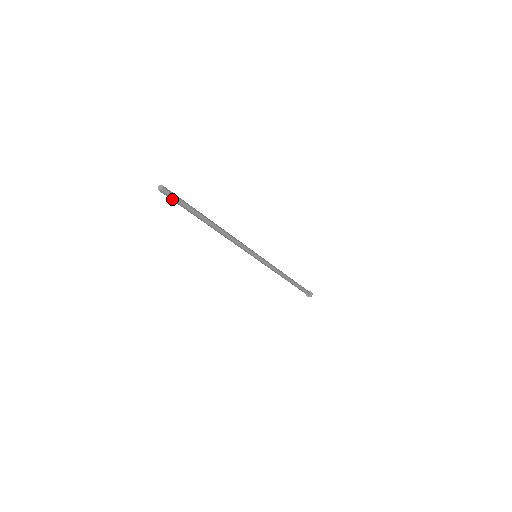
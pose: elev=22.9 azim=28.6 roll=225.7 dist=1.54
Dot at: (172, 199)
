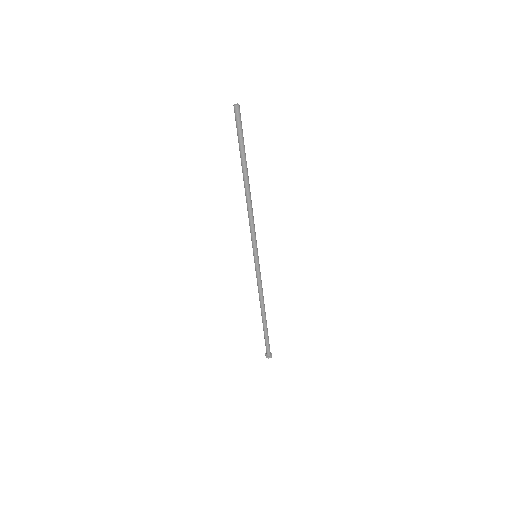
Dot at: (241, 123)
